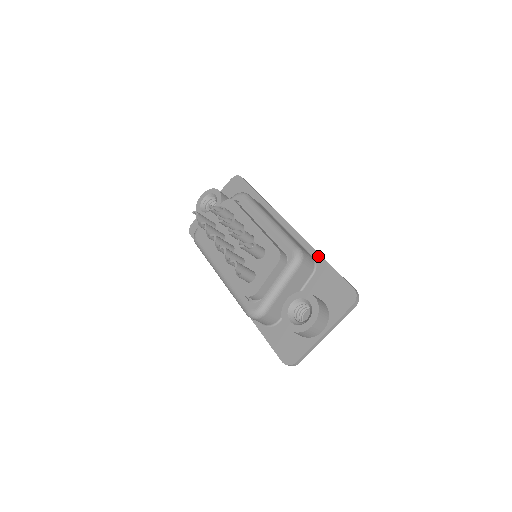
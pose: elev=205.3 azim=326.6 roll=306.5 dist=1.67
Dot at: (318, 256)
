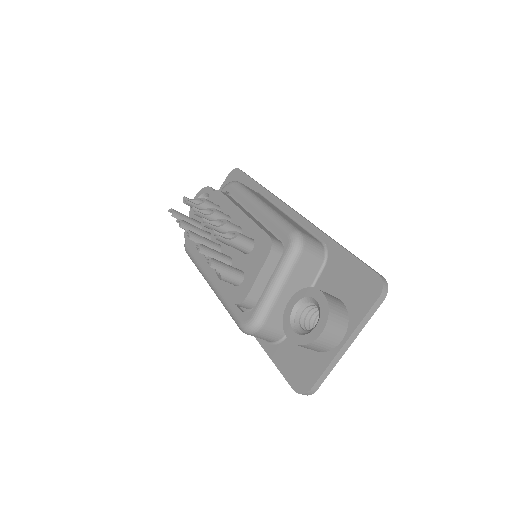
Dot at: (329, 240)
